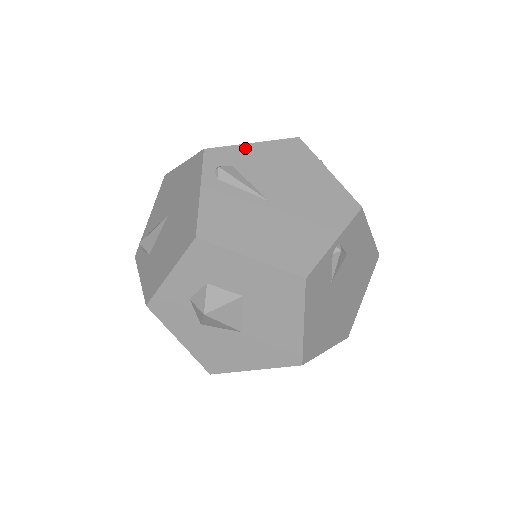
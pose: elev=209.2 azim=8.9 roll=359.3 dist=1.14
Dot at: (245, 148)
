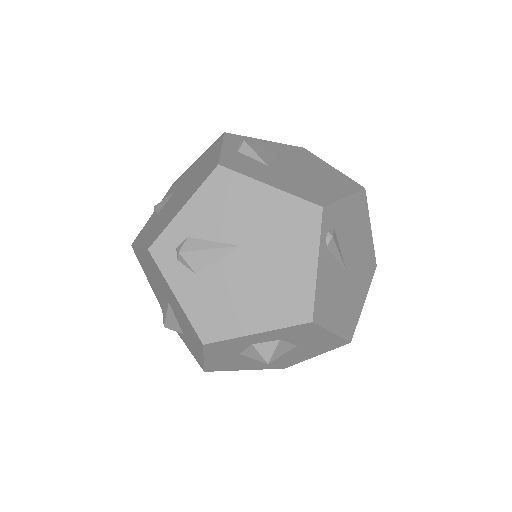
Dot at: (342, 205)
